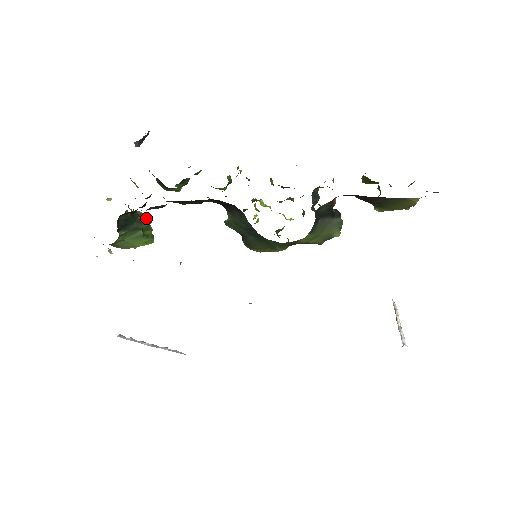
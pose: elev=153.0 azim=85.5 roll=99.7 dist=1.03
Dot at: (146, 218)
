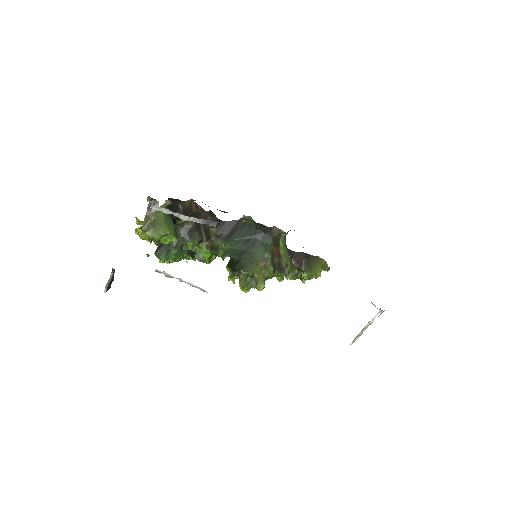
Dot at: occluded
